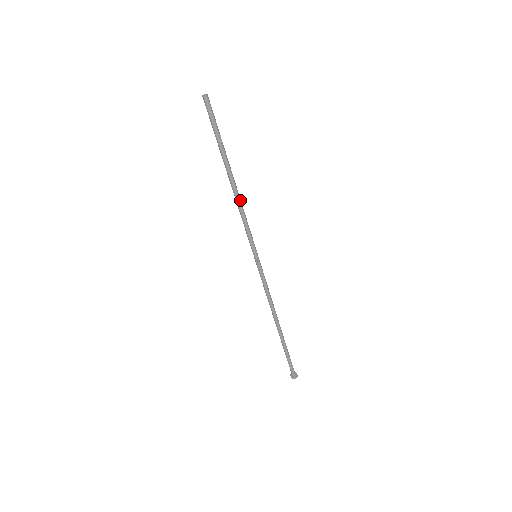
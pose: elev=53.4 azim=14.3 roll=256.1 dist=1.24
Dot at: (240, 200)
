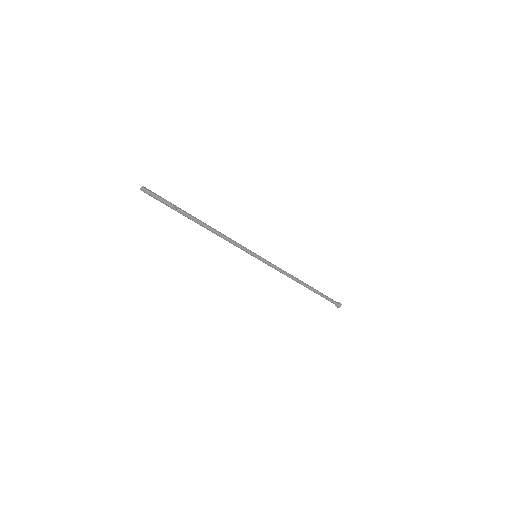
Dot at: (218, 233)
